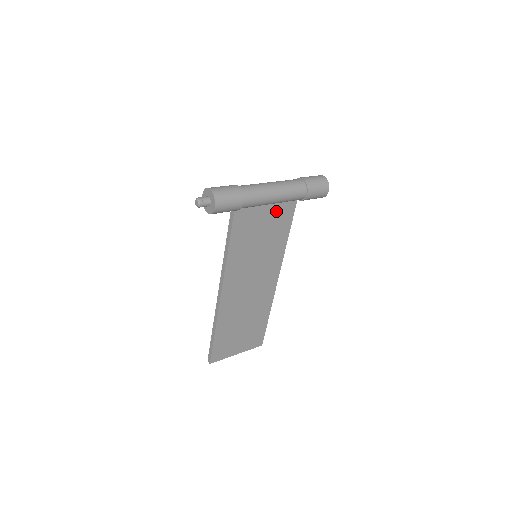
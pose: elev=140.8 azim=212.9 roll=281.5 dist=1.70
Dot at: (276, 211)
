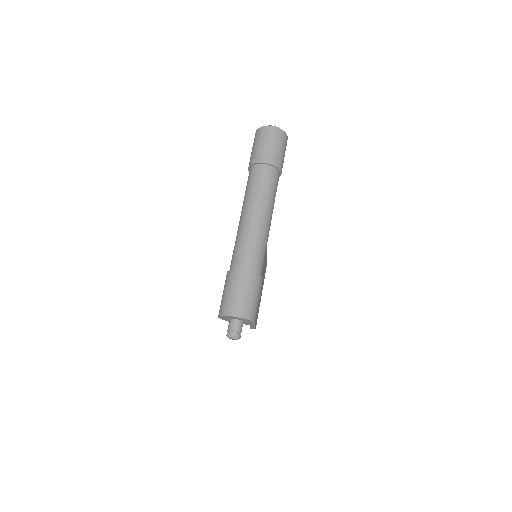
Dot at: occluded
